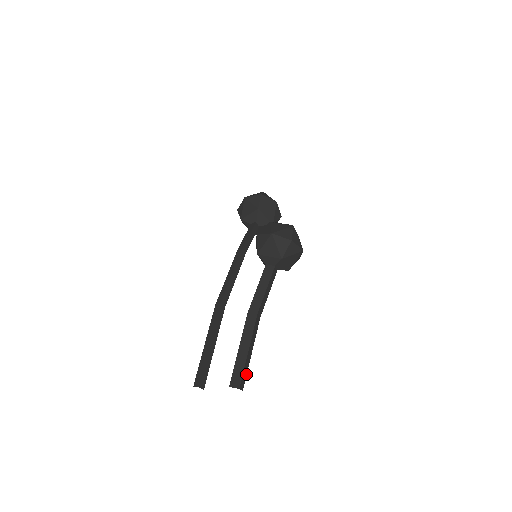
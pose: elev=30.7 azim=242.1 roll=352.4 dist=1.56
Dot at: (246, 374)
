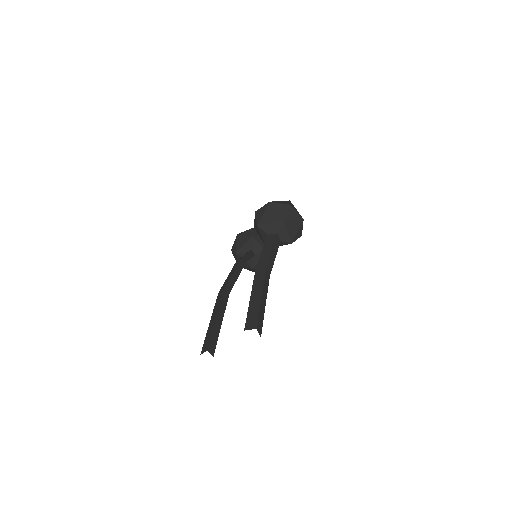
Dot at: (262, 322)
